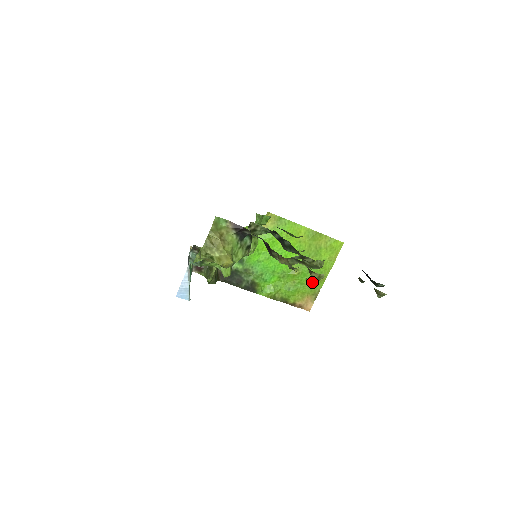
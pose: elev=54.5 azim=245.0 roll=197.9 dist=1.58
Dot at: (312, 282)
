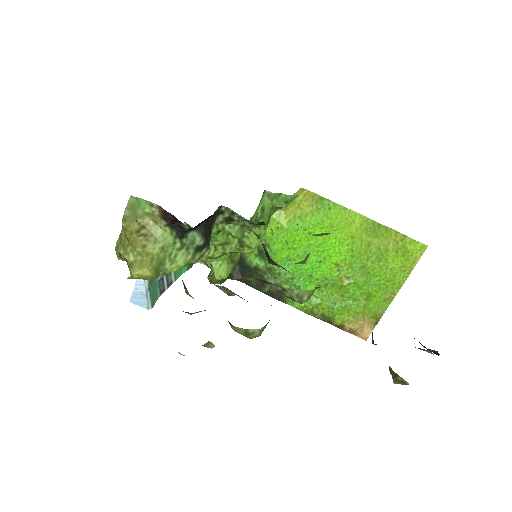
Dot at: (371, 299)
